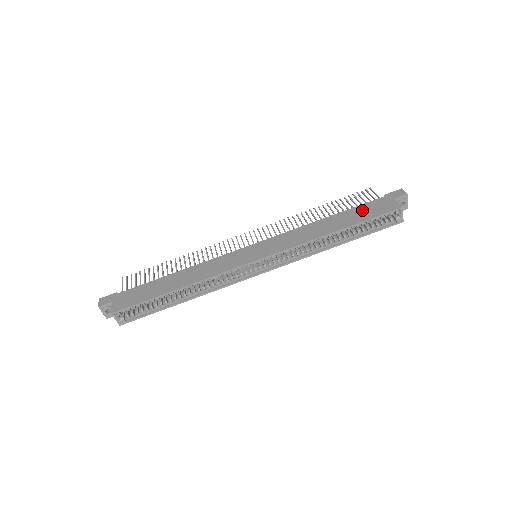
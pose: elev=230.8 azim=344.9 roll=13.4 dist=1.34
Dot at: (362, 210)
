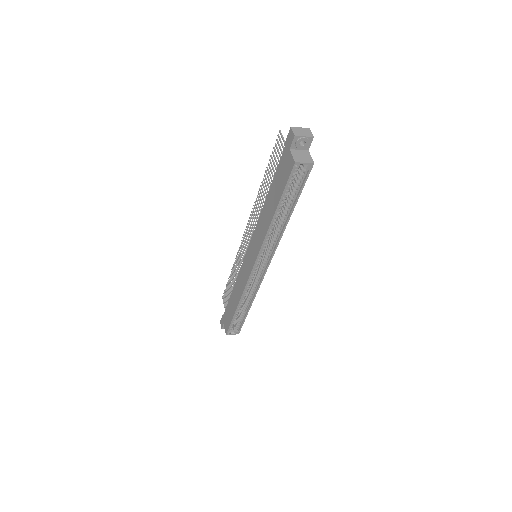
Dot at: (278, 179)
